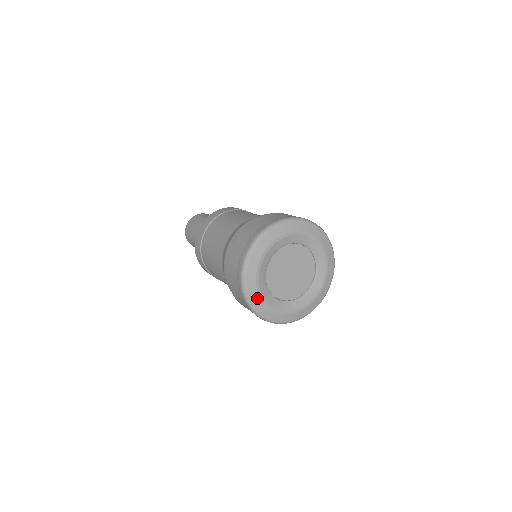
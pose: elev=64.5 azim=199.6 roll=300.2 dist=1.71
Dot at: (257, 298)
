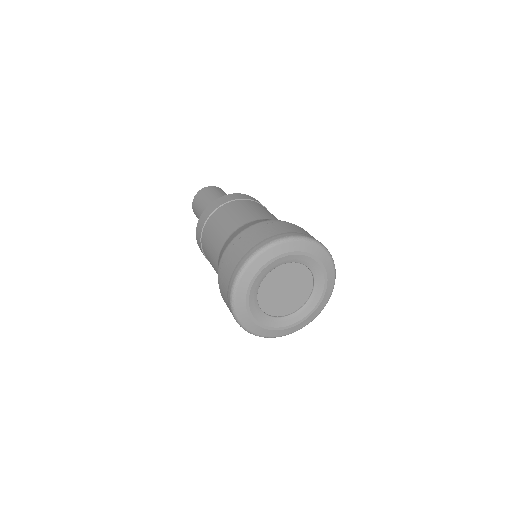
Dot at: (252, 274)
